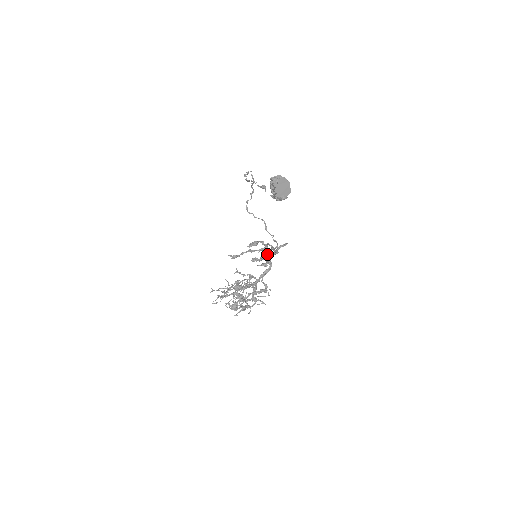
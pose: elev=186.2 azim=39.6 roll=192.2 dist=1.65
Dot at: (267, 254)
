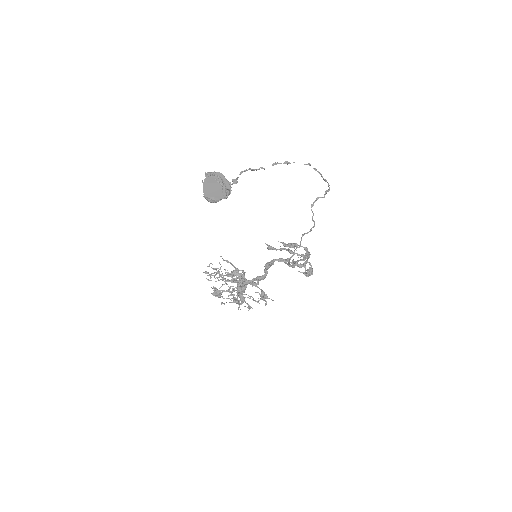
Dot at: occluded
